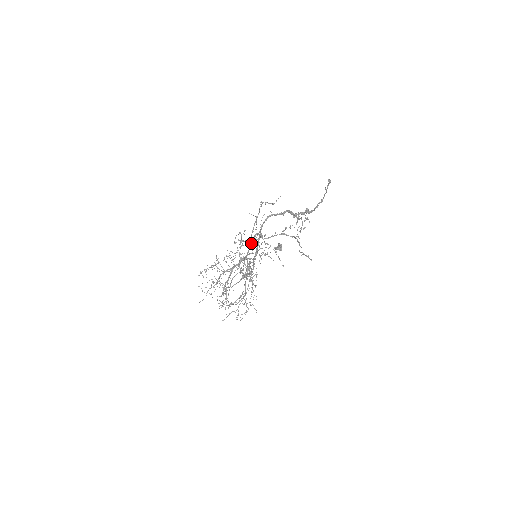
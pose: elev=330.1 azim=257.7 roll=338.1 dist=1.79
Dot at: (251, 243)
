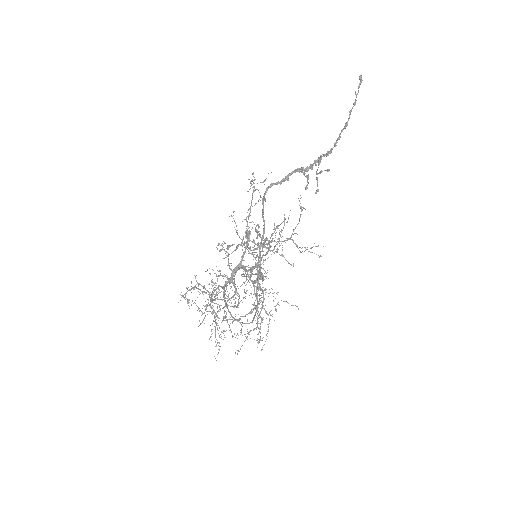
Dot at: (247, 237)
